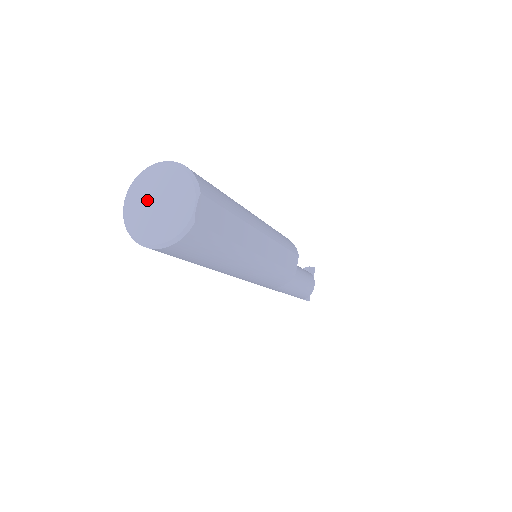
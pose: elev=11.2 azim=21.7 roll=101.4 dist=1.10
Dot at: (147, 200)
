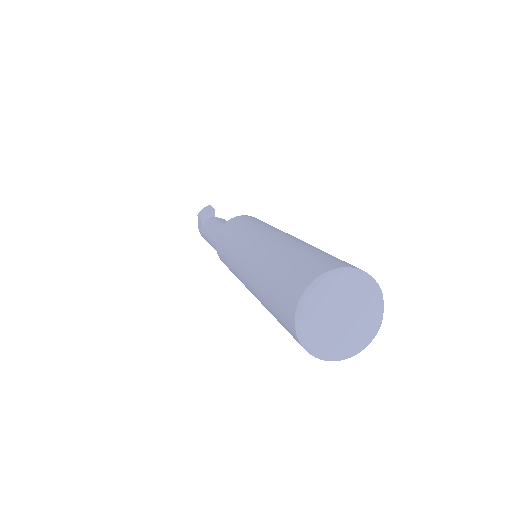
Dot at: (329, 317)
